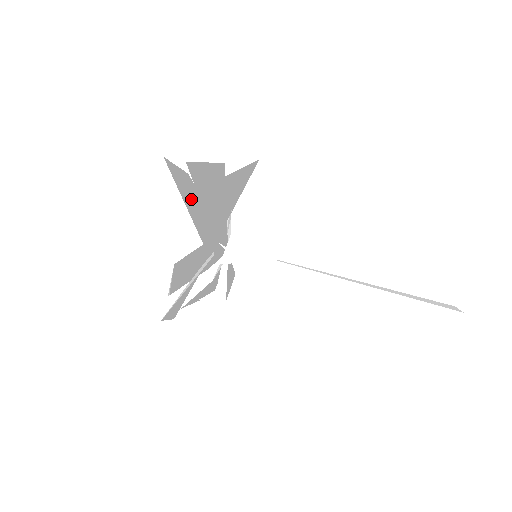
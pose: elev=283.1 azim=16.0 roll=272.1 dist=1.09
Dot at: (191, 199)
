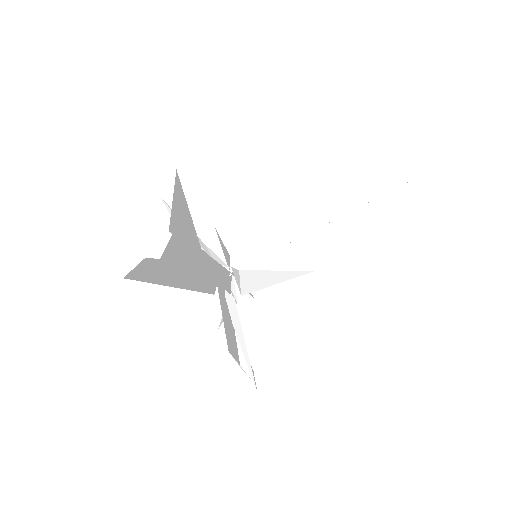
Dot at: (170, 275)
